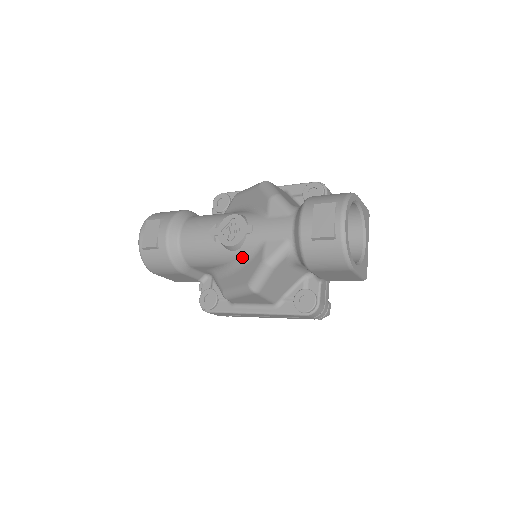
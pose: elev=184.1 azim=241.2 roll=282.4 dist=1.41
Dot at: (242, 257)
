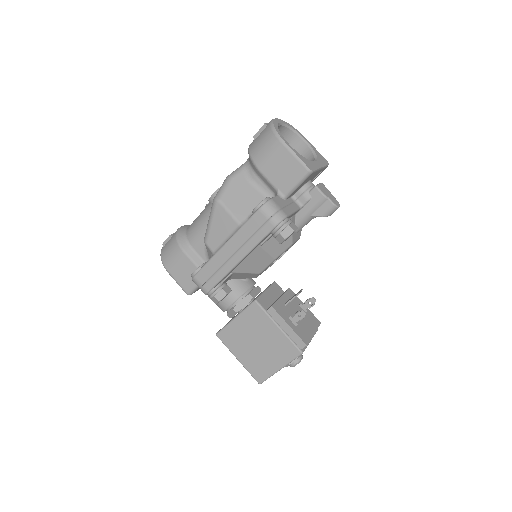
Dot at: occluded
